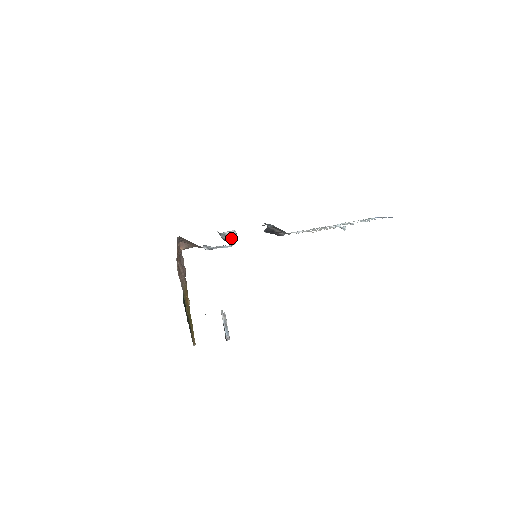
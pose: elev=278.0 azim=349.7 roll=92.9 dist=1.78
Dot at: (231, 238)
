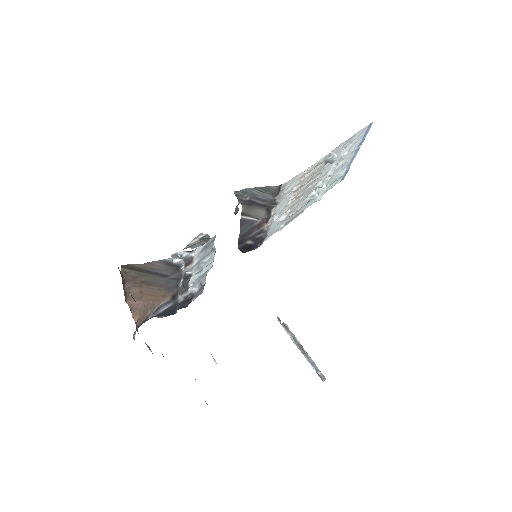
Dot at: (204, 242)
